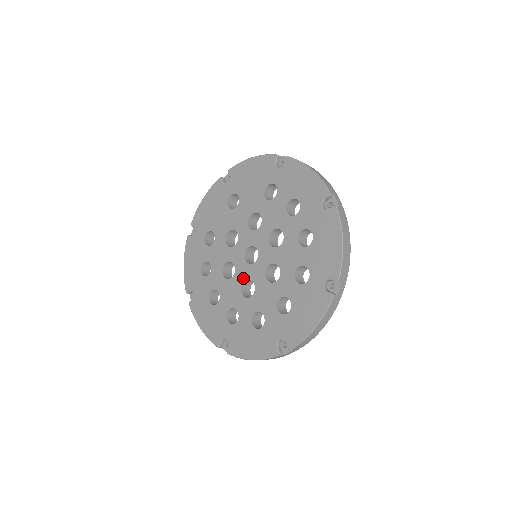
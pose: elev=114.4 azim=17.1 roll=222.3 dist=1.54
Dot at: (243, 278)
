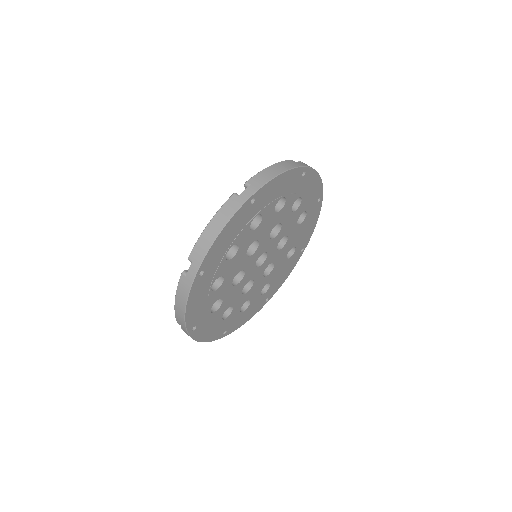
Dot at: occluded
